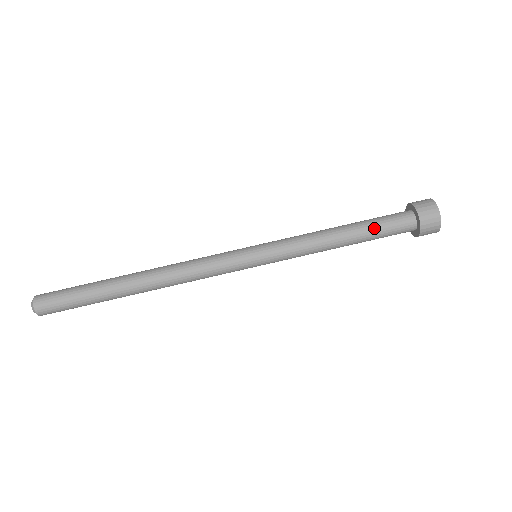
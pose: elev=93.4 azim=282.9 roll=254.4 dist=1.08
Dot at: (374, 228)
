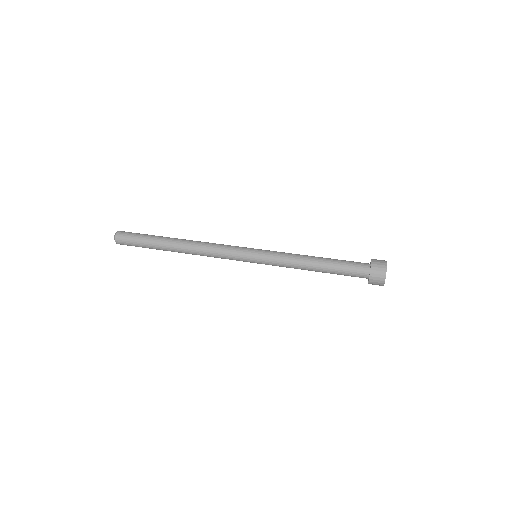
Dot at: (338, 264)
